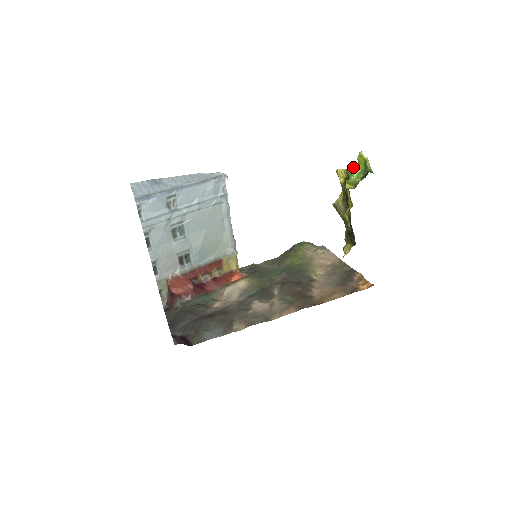
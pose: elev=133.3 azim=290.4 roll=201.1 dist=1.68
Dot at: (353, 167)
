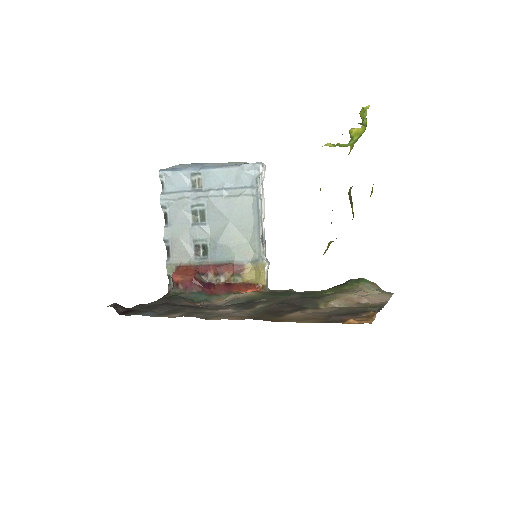
Dot at: (356, 128)
